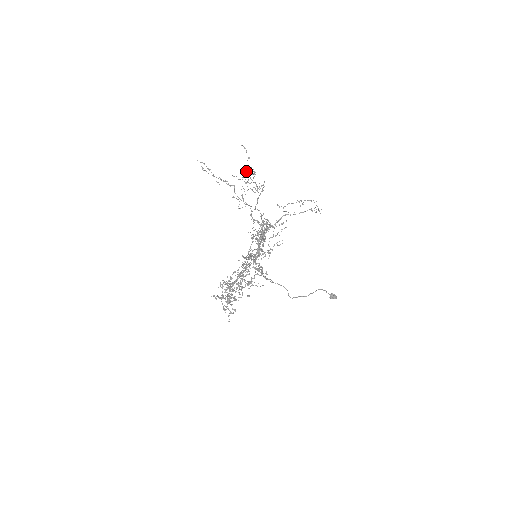
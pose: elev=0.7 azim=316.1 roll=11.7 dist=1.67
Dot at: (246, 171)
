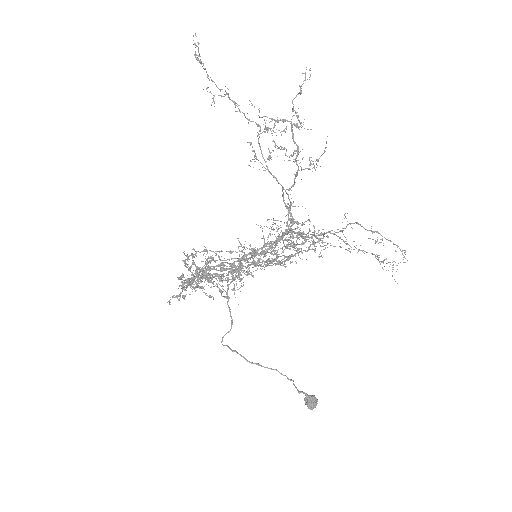
Dot at: (293, 115)
